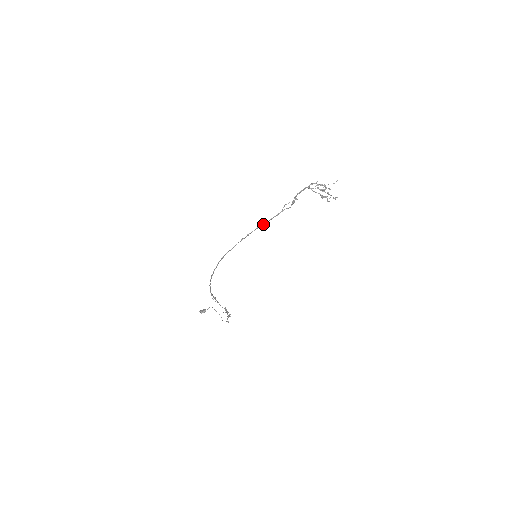
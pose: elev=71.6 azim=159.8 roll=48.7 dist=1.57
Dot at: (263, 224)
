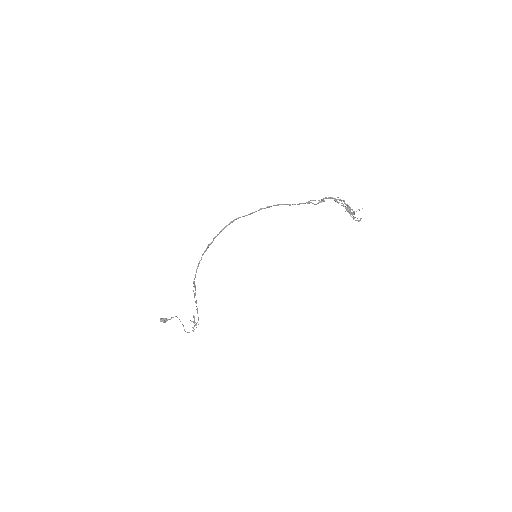
Dot at: (287, 204)
